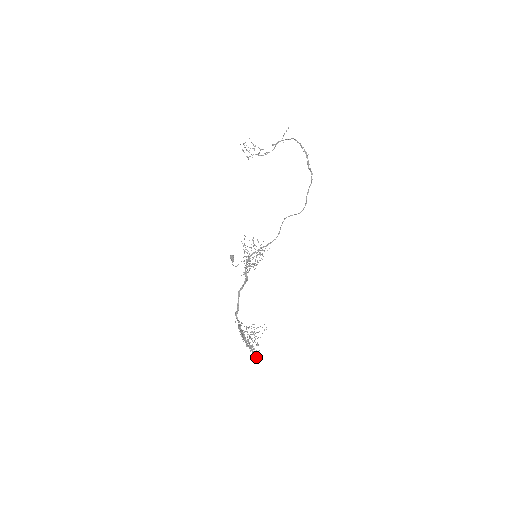
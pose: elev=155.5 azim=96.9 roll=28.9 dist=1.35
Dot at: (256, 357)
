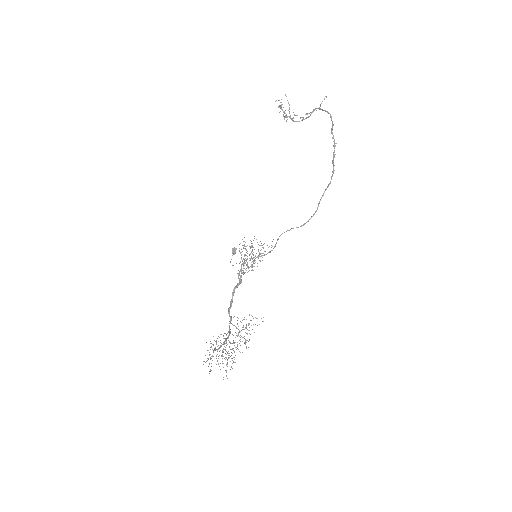
Dot at: (231, 367)
